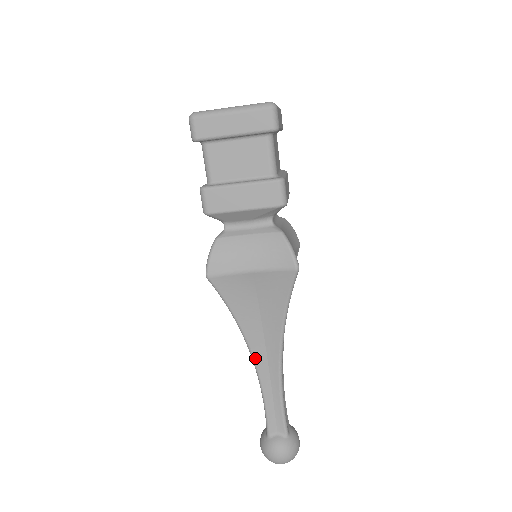
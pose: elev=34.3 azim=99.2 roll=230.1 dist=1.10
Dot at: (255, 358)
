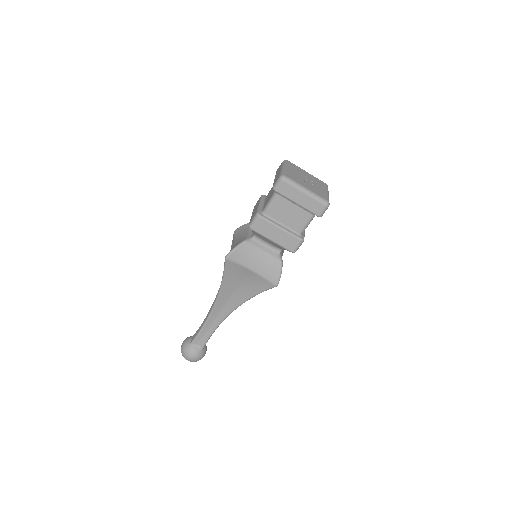
Dot at: (216, 305)
